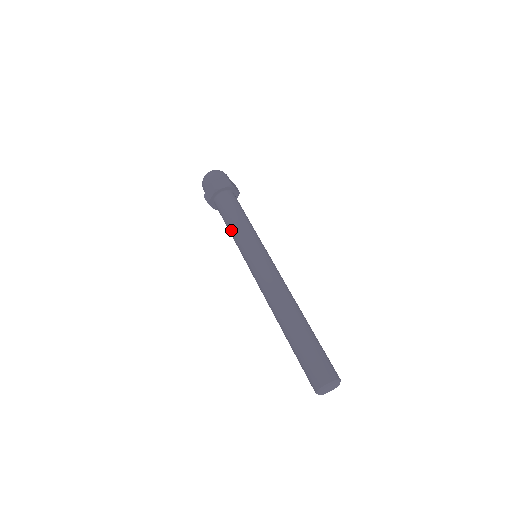
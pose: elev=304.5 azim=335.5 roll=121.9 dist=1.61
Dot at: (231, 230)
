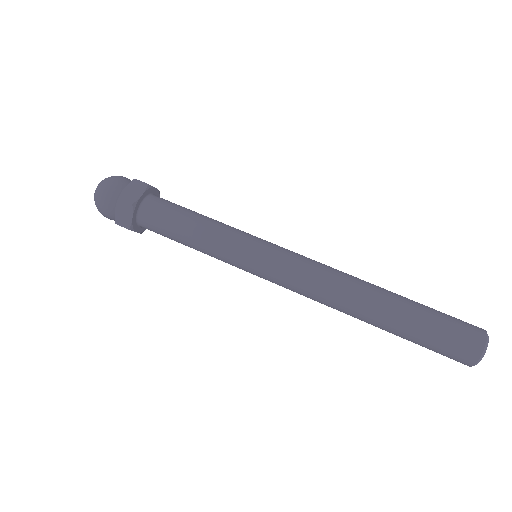
Dot at: occluded
